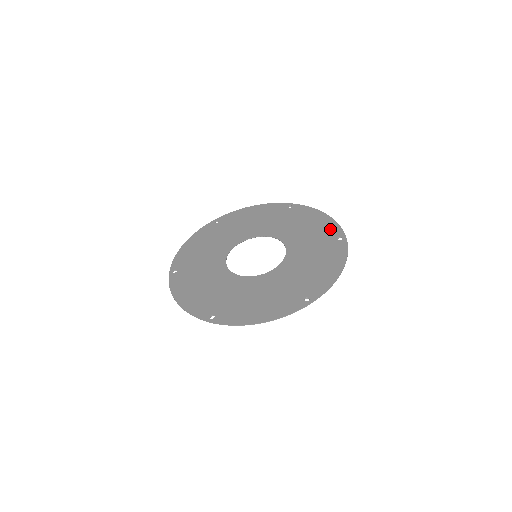
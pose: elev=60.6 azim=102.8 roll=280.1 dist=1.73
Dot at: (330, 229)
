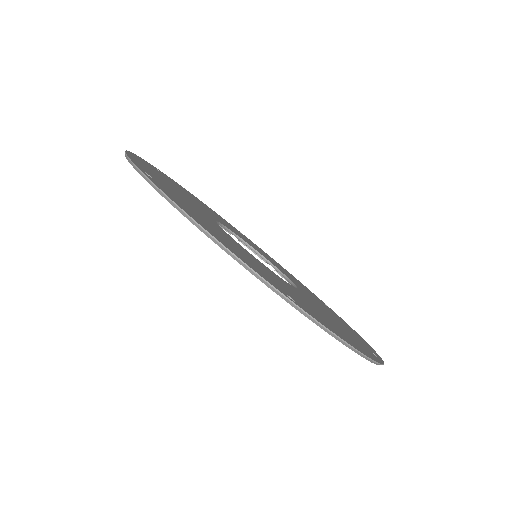
Dot at: occluded
